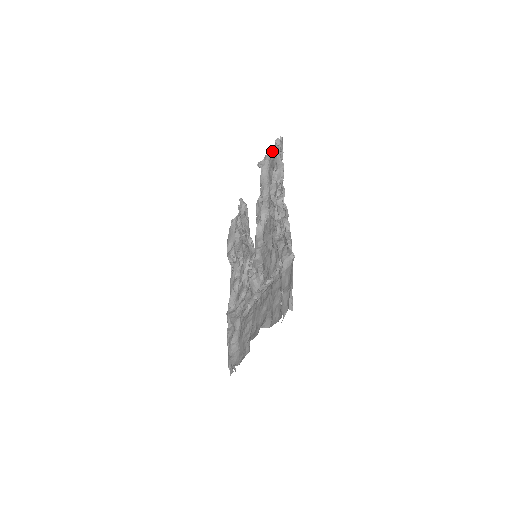
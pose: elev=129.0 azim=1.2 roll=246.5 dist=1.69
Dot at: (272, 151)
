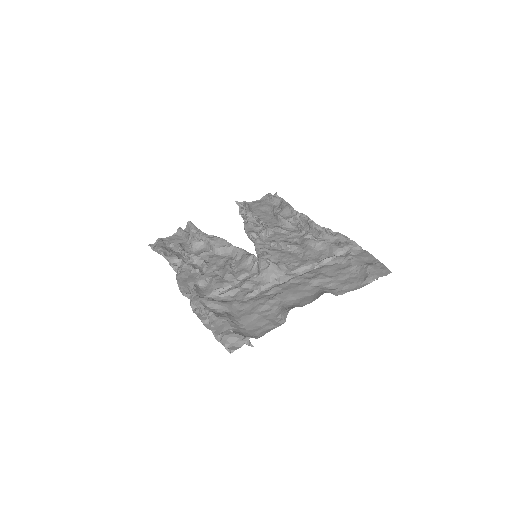
Dot at: (253, 201)
